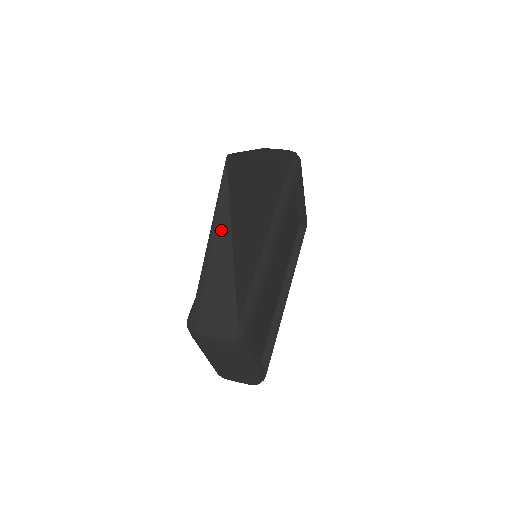
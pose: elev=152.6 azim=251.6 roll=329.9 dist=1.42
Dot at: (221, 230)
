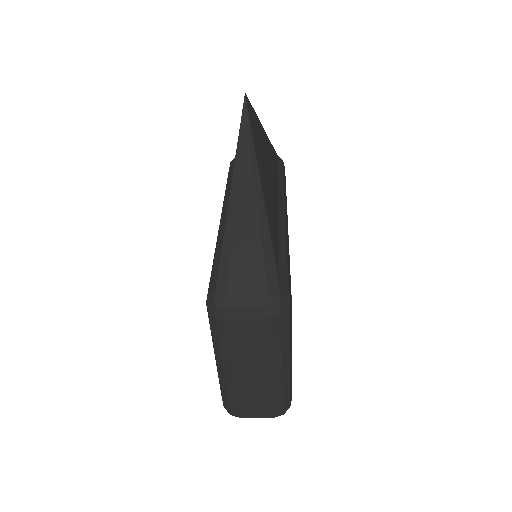
Dot at: (247, 172)
